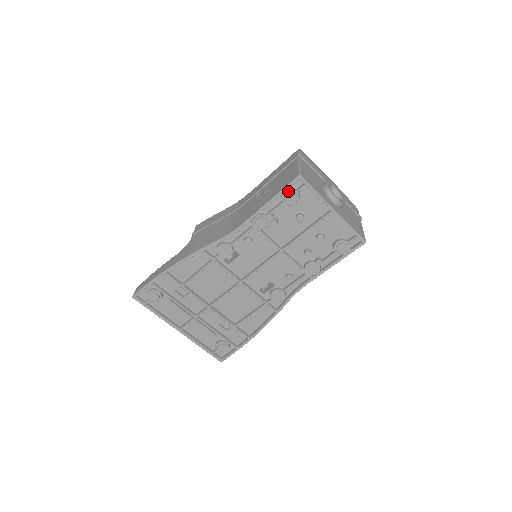
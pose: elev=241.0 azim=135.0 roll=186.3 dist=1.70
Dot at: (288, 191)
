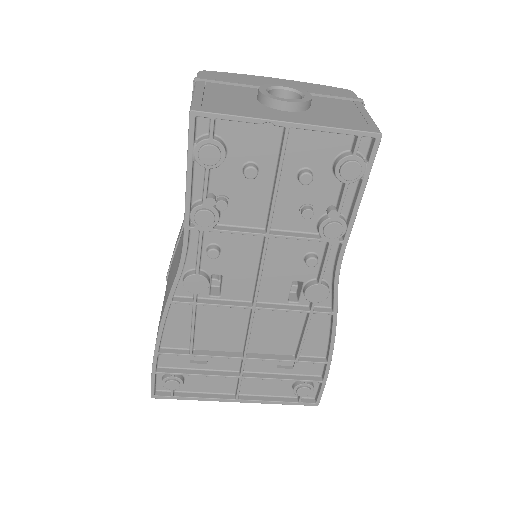
Dot at: (197, 147)
